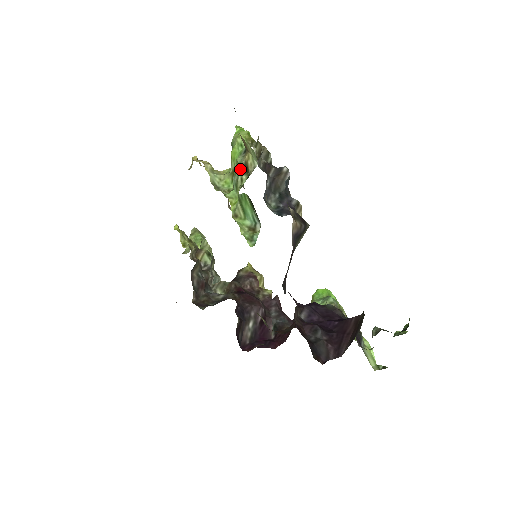
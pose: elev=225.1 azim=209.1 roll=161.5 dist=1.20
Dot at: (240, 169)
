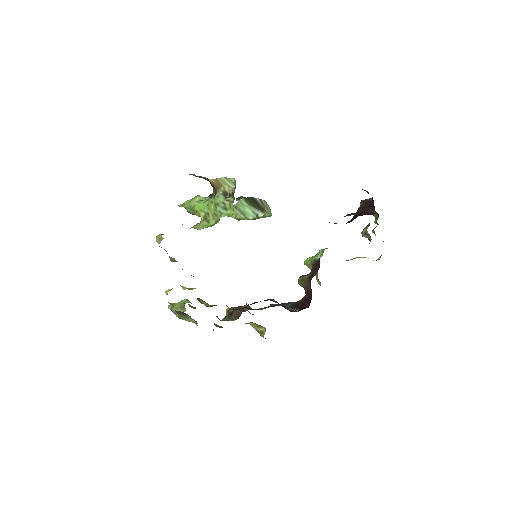
Dot at: (220, 199)
